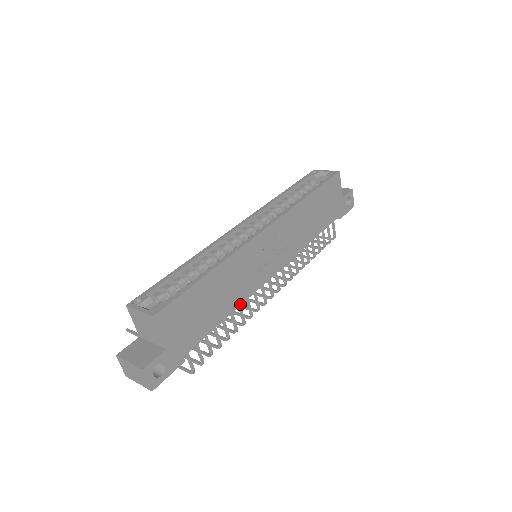
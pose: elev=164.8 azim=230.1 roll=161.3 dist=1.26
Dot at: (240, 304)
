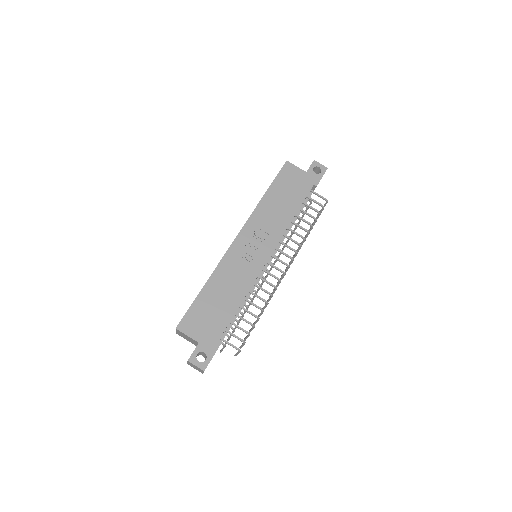
Dot at: (247, 292)
